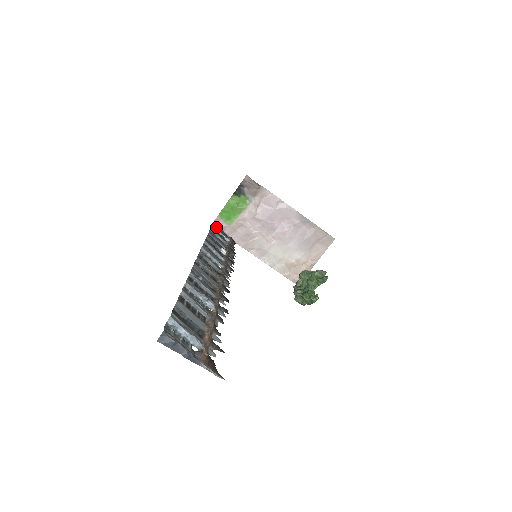
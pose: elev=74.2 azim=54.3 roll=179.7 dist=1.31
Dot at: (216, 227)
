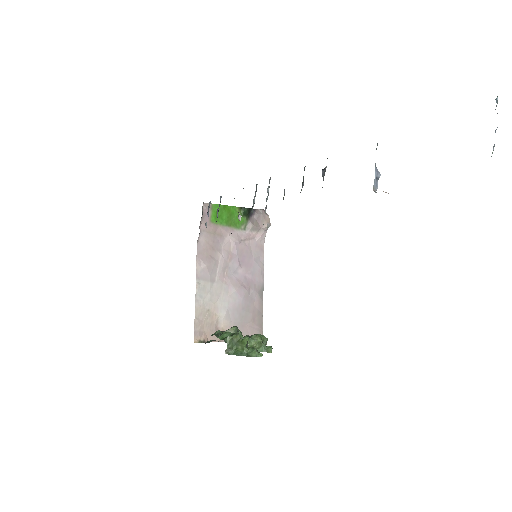
Dot at: occluded
